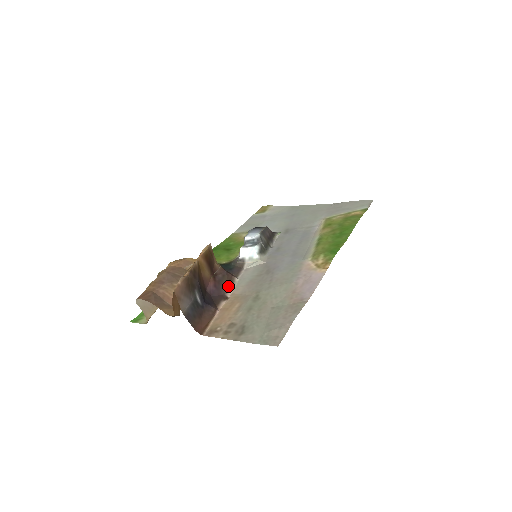
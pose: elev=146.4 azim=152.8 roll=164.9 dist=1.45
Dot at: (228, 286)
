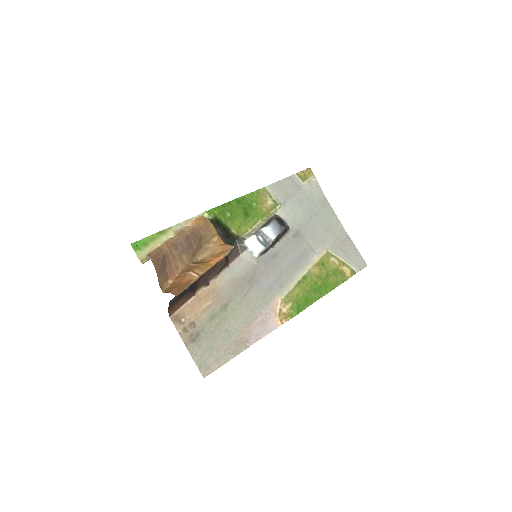
Dot at: (217, 274)
